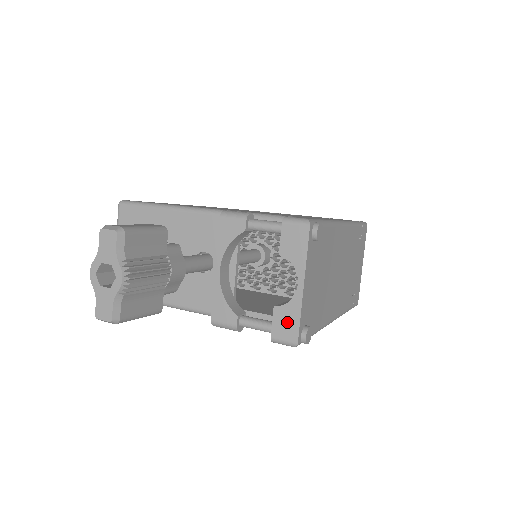
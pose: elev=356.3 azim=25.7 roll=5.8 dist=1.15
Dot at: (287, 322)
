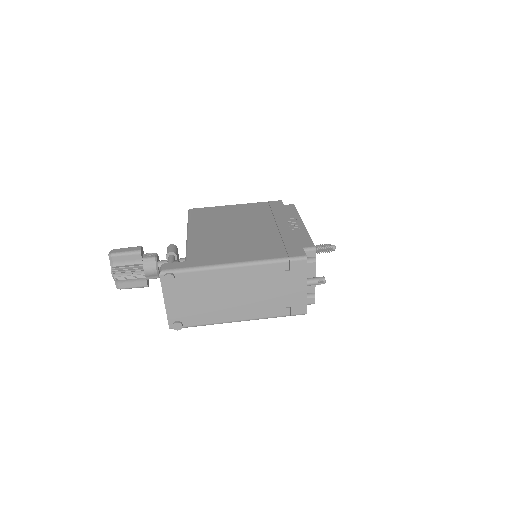
Dot at: occluded
